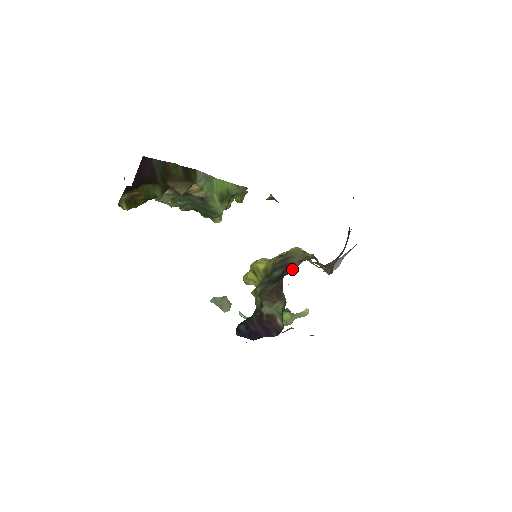
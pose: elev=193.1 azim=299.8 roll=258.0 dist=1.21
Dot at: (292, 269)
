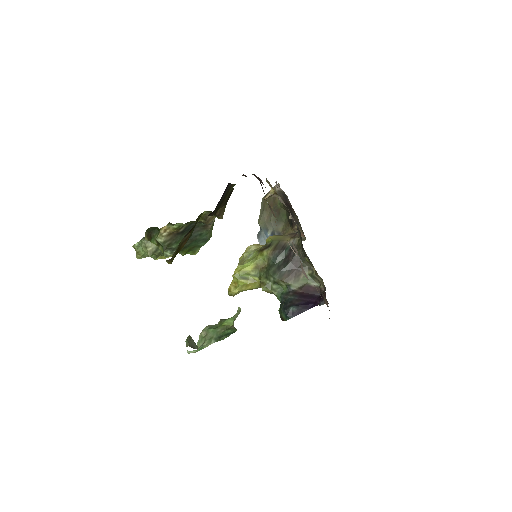
Dot at: (296, 245)
